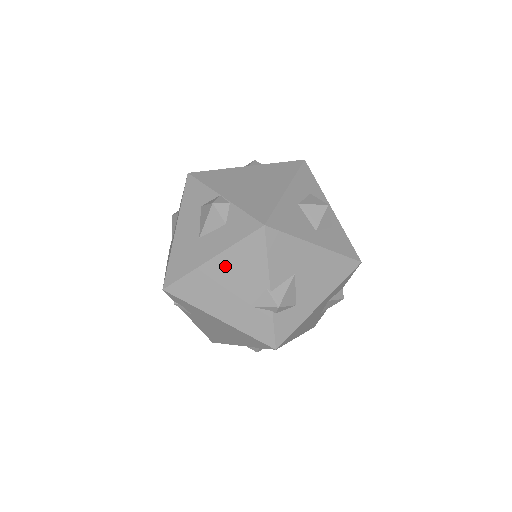
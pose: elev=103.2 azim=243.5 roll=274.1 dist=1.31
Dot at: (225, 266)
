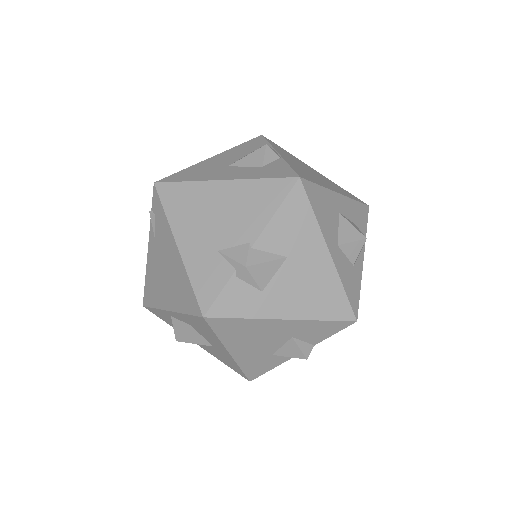
Dot at: (230, 195)
